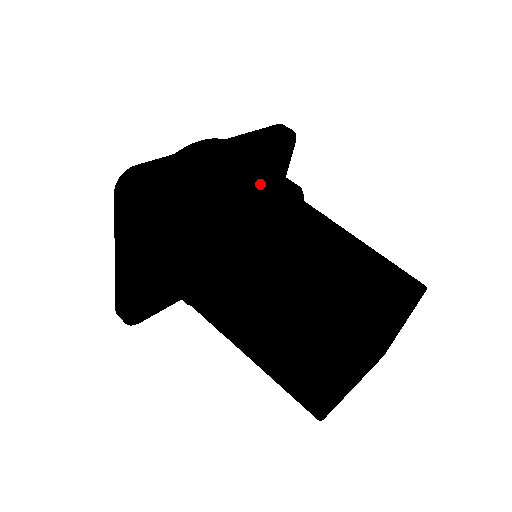
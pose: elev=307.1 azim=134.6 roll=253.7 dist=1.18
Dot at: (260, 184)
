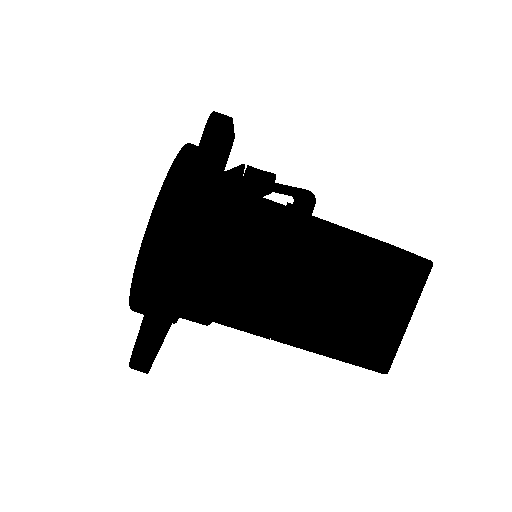
Dot at: (231, 230)
